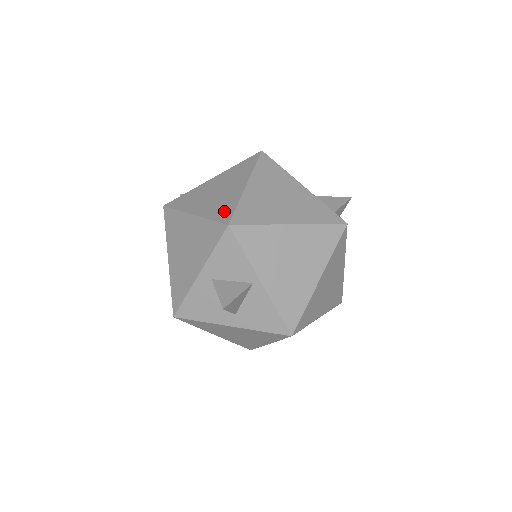
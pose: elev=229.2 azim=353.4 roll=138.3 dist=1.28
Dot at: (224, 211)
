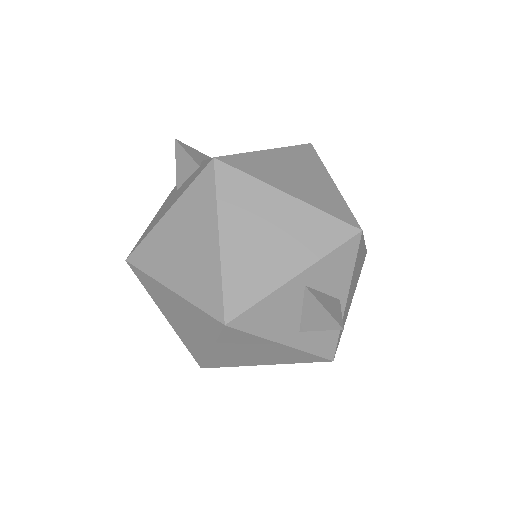
Dot at: (338, 208)
